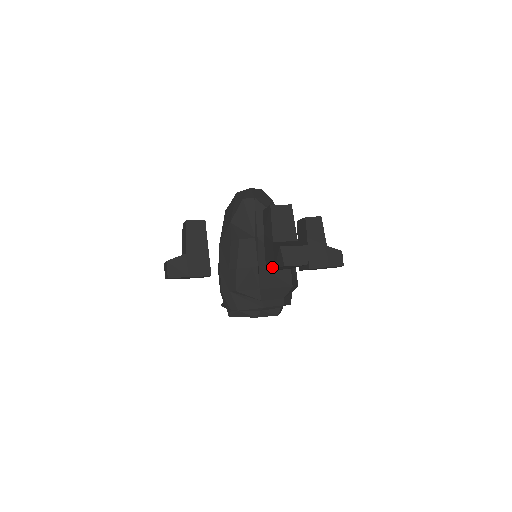
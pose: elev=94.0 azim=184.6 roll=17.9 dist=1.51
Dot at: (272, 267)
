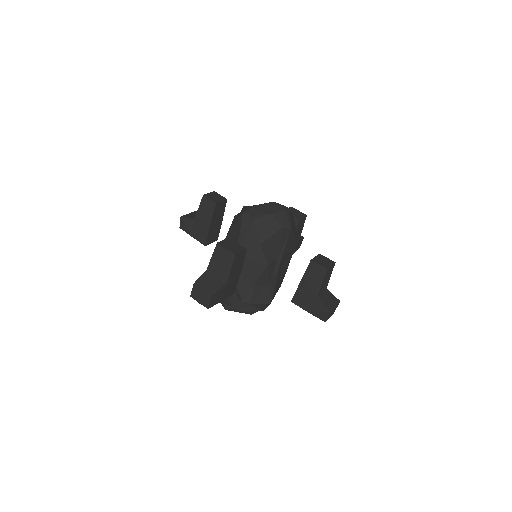
Dot at: (305, 309)
